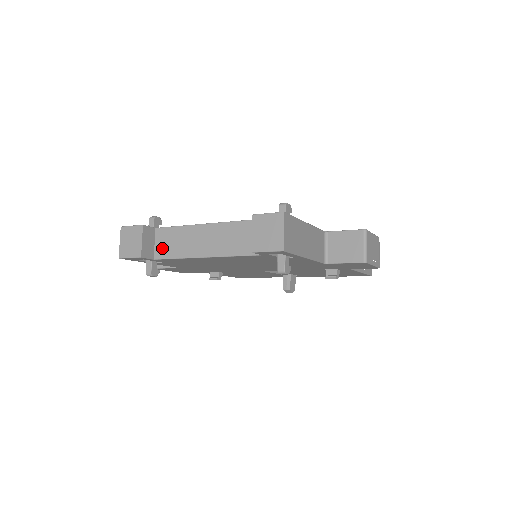
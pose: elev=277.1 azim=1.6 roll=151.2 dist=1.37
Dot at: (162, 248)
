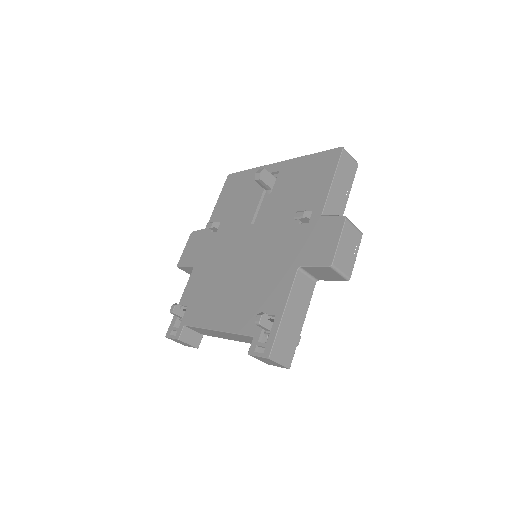
Dot at: (202, 333)
